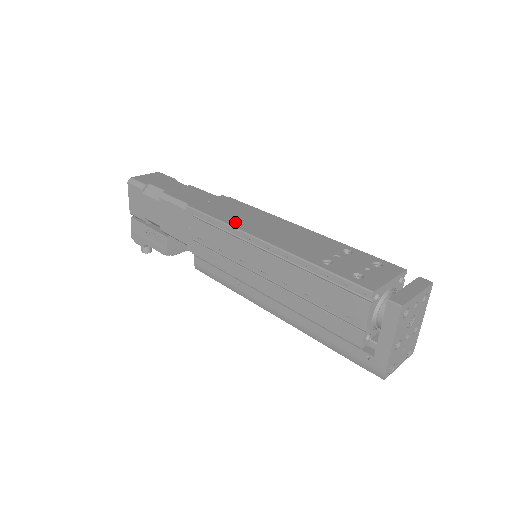
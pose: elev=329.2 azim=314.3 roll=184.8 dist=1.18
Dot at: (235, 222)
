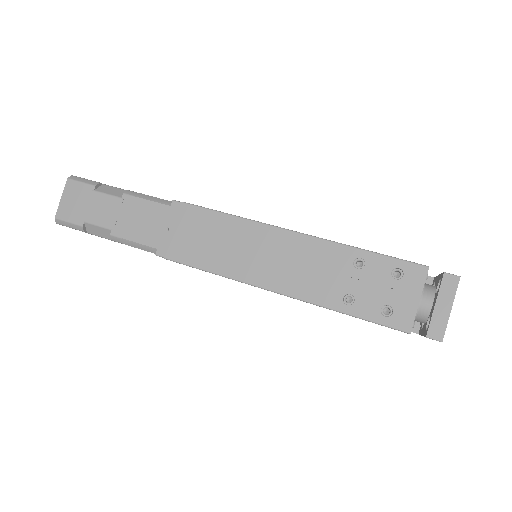
Dot at: (224, 266)
